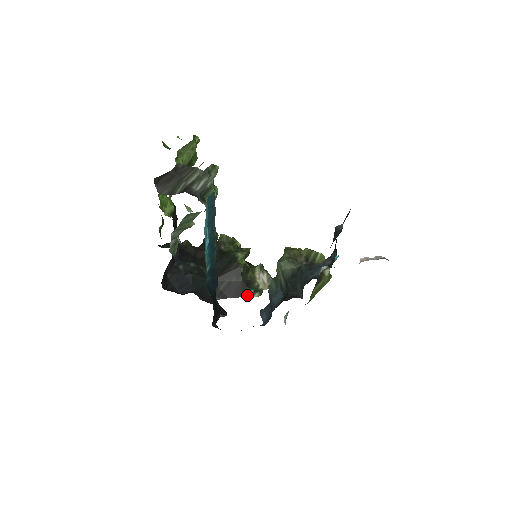
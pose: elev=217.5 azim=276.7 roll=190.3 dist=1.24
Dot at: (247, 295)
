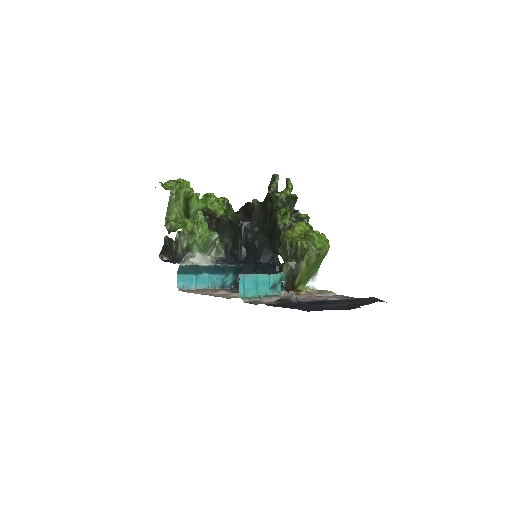
Dot at: occluded
